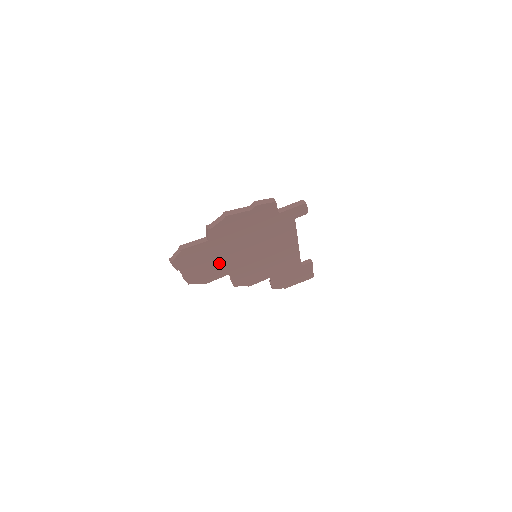
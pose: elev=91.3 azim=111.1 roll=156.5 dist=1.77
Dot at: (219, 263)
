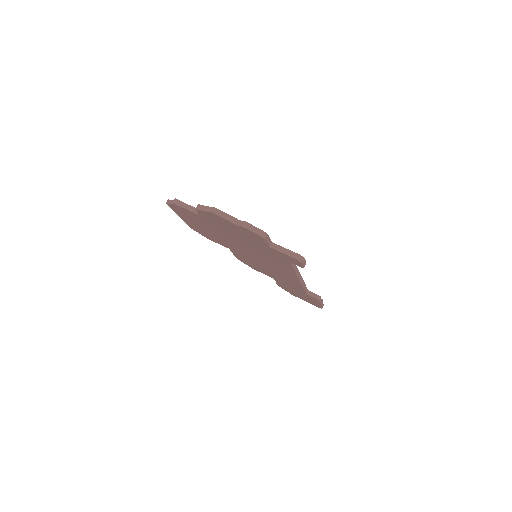
Dot at: (216, 235)
